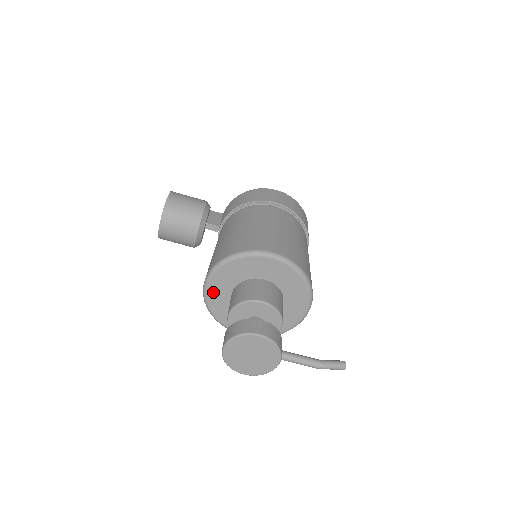
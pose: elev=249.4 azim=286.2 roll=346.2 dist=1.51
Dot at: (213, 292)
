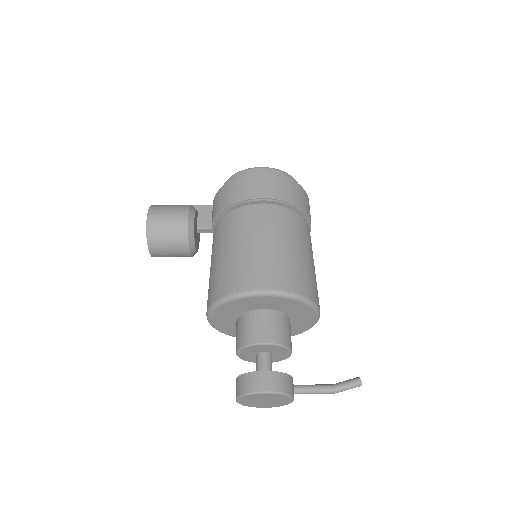
Dot at: (218, 323)
